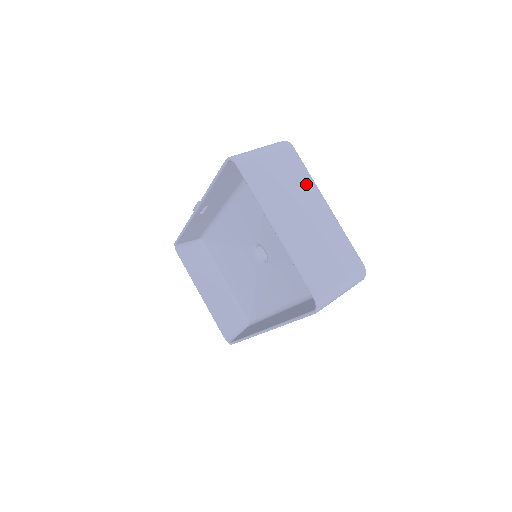
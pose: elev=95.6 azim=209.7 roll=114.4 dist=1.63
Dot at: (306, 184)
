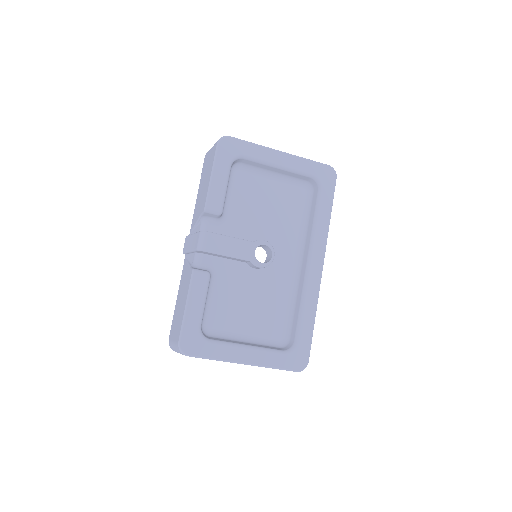
Dot at: occluded
